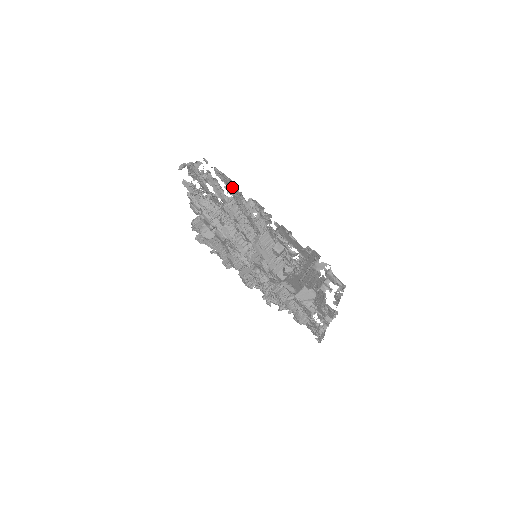
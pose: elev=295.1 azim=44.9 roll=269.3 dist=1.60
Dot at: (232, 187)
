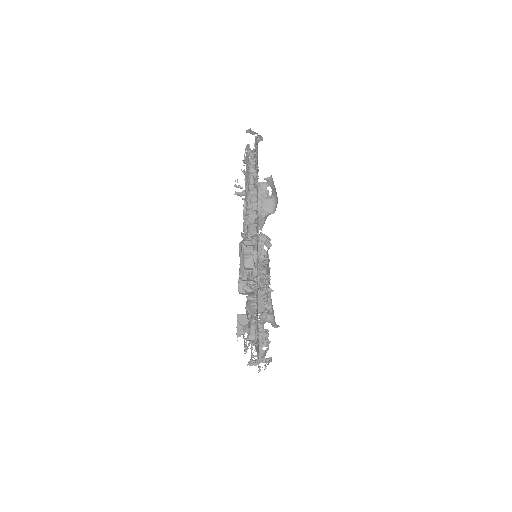
Dot at: occluded
